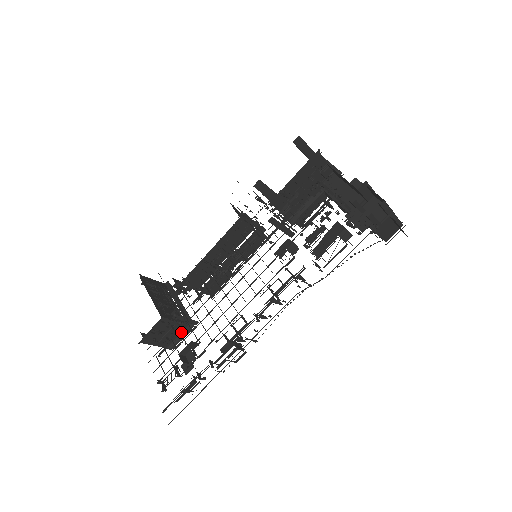
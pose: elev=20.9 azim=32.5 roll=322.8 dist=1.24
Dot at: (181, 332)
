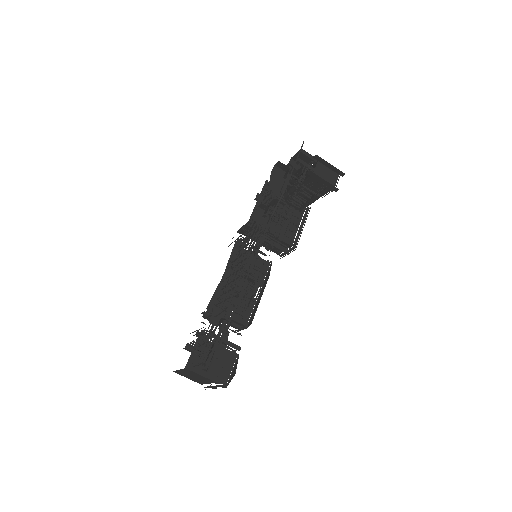
Dot at: occluded
